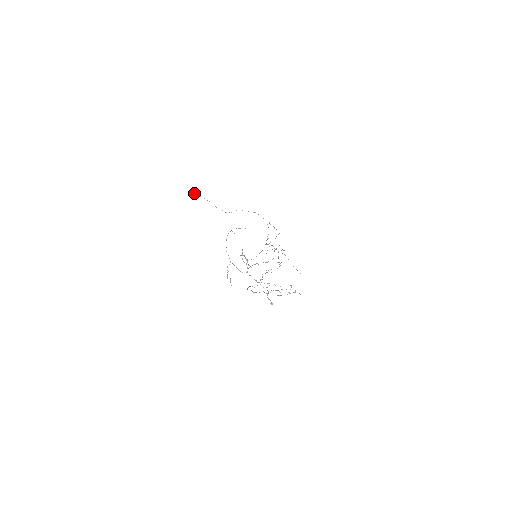
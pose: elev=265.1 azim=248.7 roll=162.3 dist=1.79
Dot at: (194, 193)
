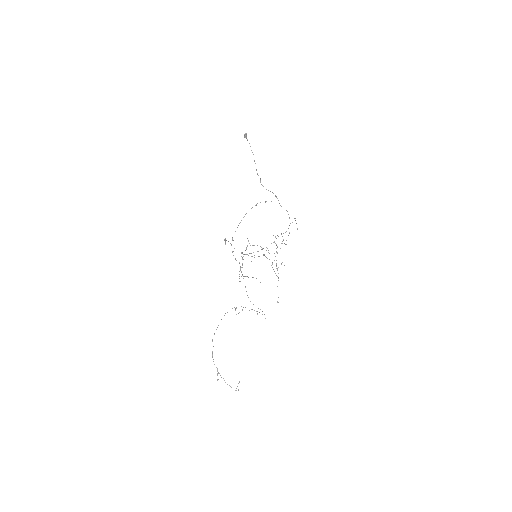
Dot at: (244, 136)
